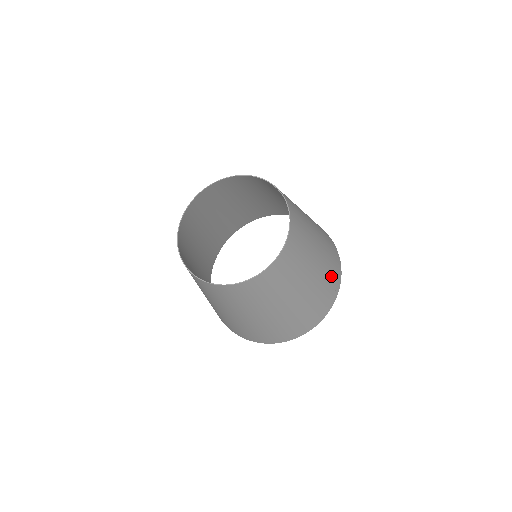
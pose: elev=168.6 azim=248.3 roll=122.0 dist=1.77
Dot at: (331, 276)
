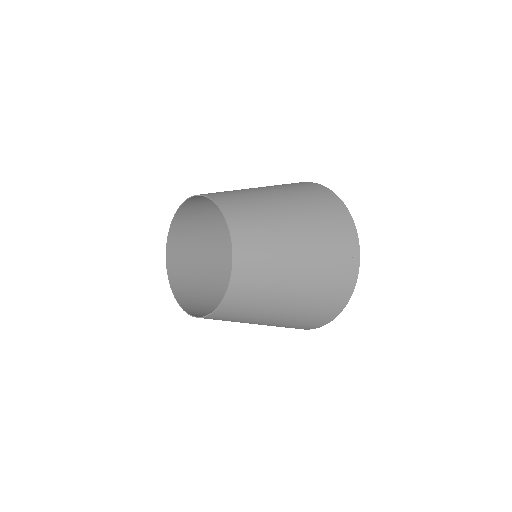
Dot at: (332, 226)
